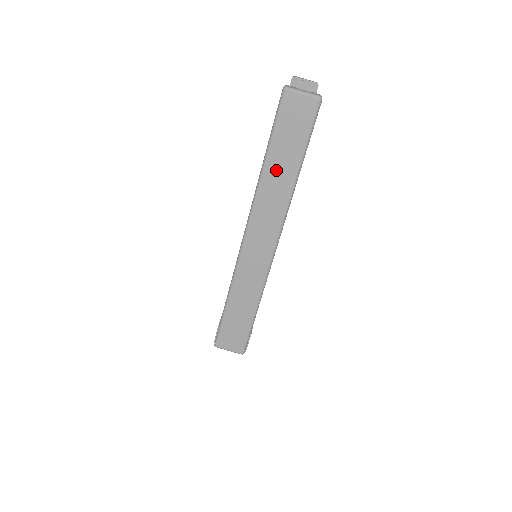
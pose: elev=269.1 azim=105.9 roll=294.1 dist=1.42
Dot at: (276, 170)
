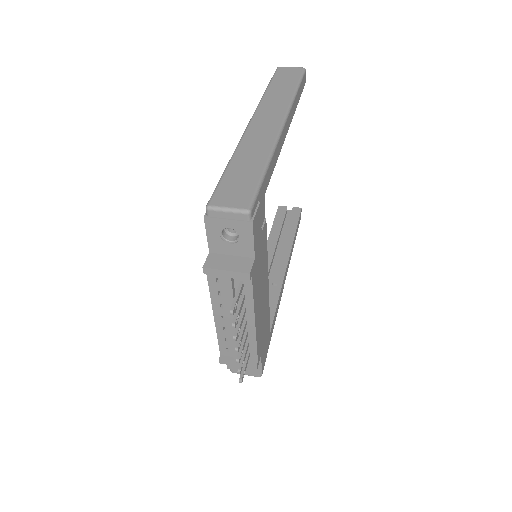
Dot at: (277, 91)
